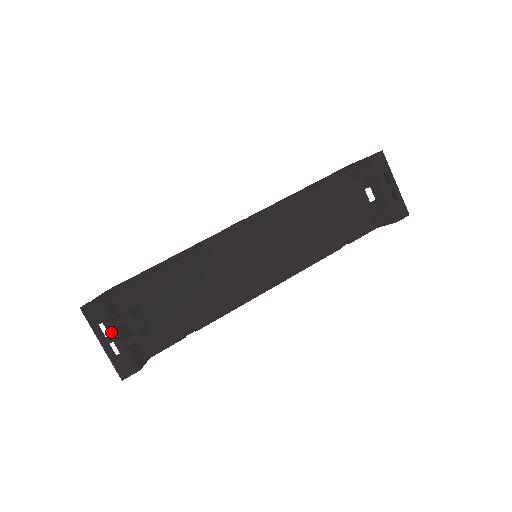
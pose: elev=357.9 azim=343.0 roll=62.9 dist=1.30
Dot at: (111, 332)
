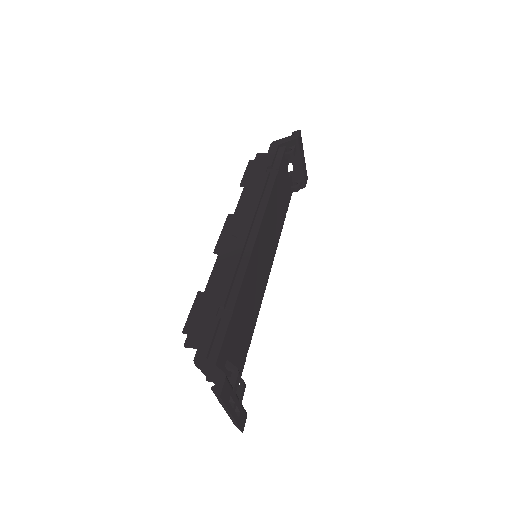
Dot at: (235, 399)
